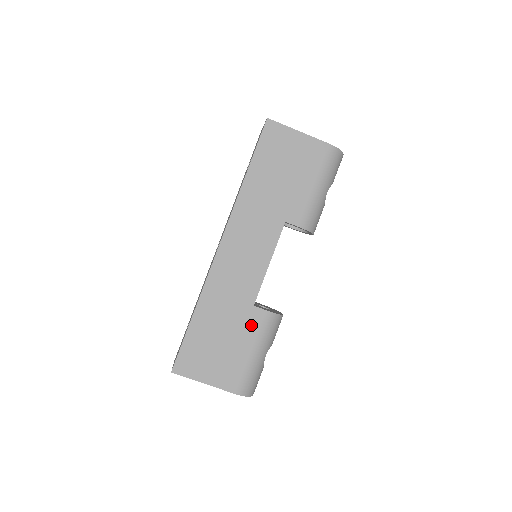
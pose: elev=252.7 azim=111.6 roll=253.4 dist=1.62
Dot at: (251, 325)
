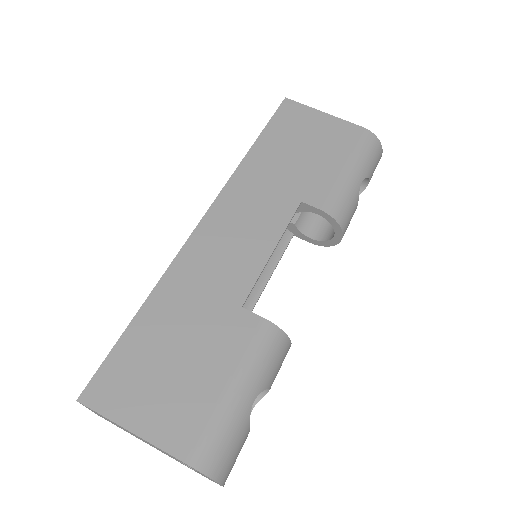
Dot at: (233, 337)
